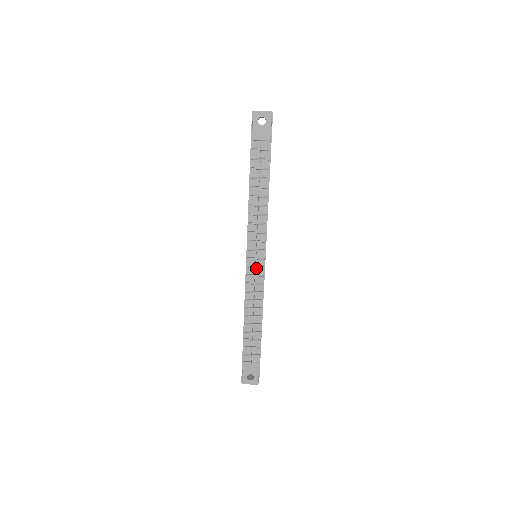
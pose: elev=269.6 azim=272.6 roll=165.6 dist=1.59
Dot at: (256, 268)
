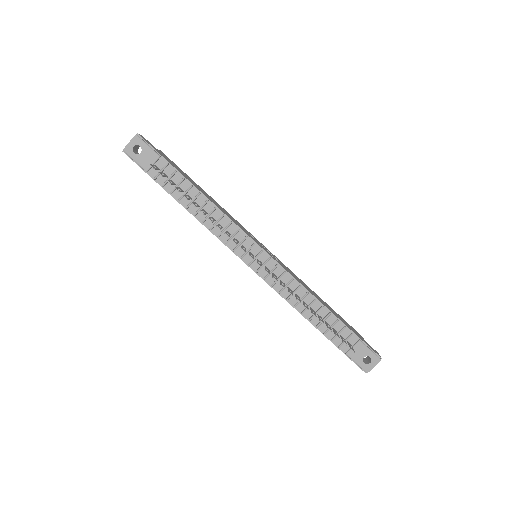
Dot at: (265, 265)
